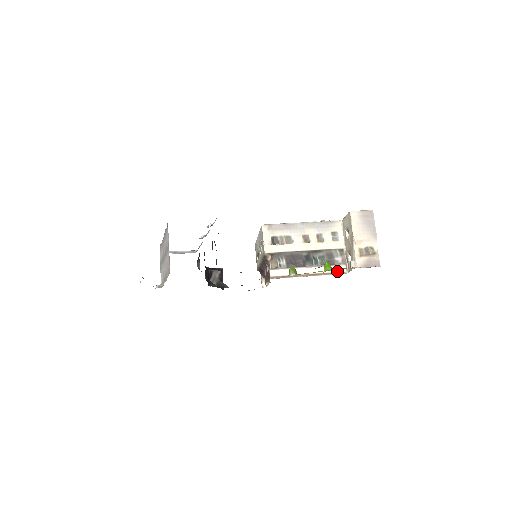
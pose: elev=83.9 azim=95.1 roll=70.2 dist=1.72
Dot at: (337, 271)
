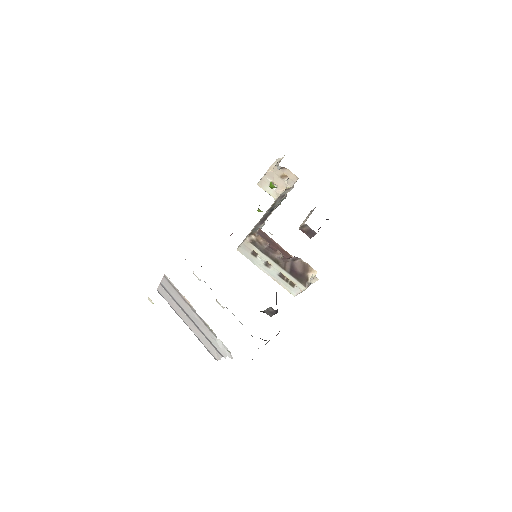
Dot at: occluded
